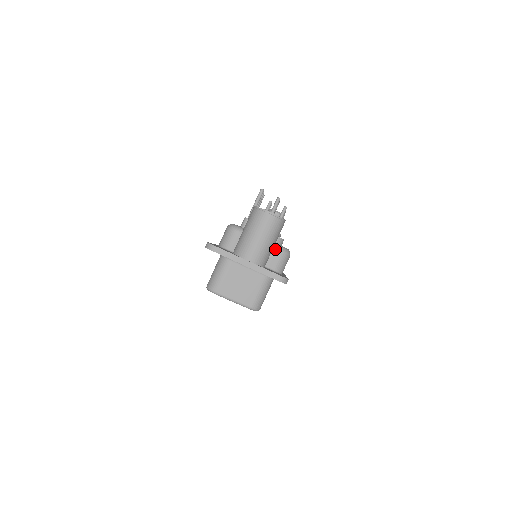
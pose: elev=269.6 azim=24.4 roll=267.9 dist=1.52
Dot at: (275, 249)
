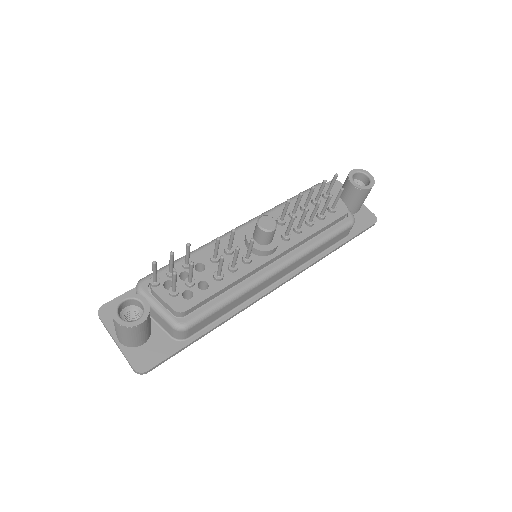
Dot at: (167, 323)
